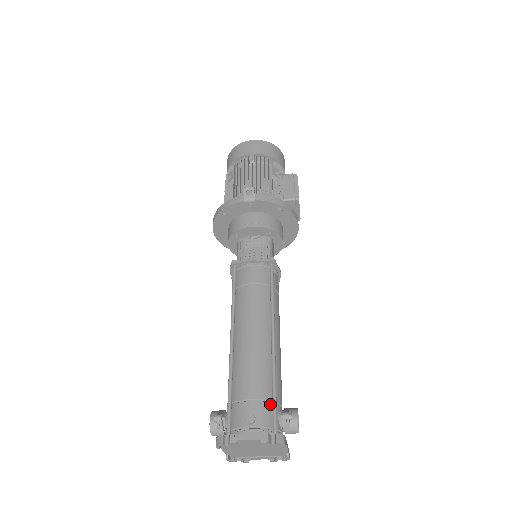
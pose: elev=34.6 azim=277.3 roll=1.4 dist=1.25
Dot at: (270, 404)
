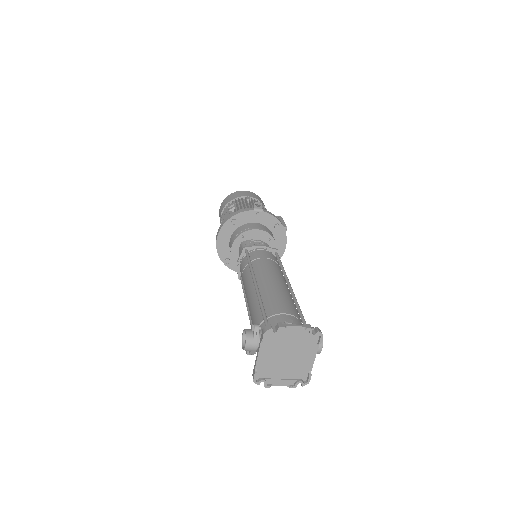
Dot at: (299, 321)
